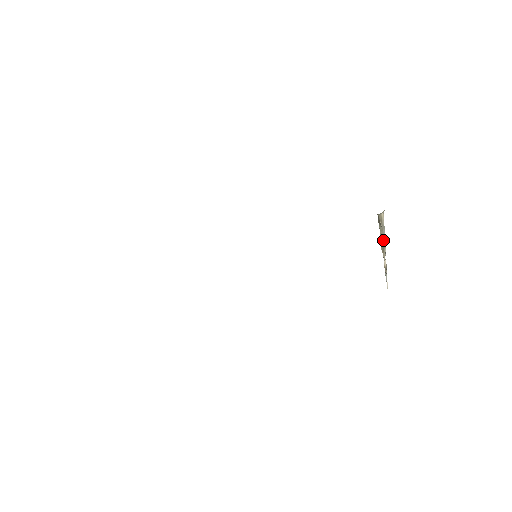
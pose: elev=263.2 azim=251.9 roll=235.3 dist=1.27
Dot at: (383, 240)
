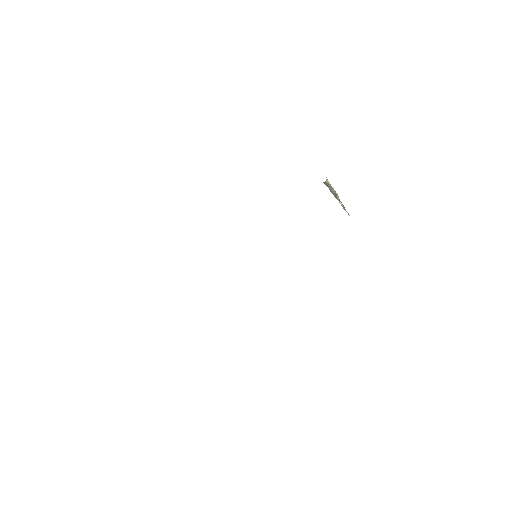
Dot at: (334, 193)
